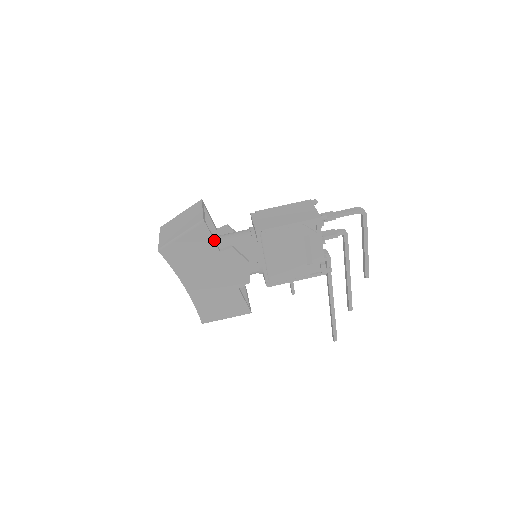
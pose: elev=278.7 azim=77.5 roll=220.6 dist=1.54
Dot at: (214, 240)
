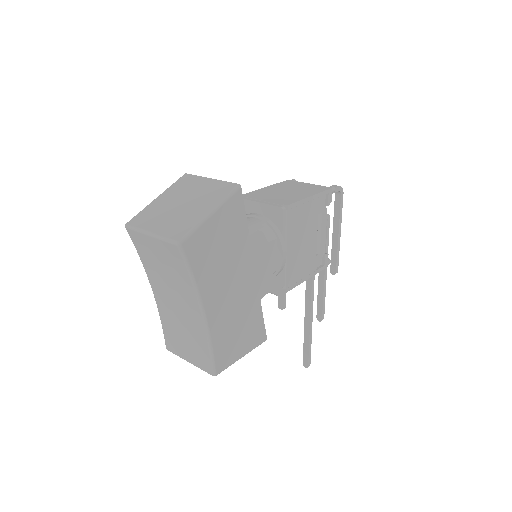
Dot at: (245, 221)
